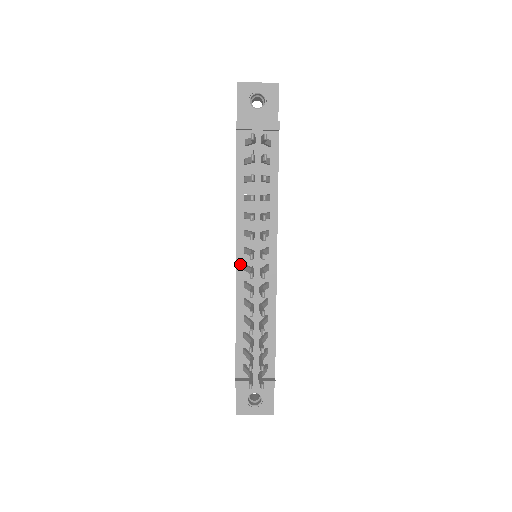
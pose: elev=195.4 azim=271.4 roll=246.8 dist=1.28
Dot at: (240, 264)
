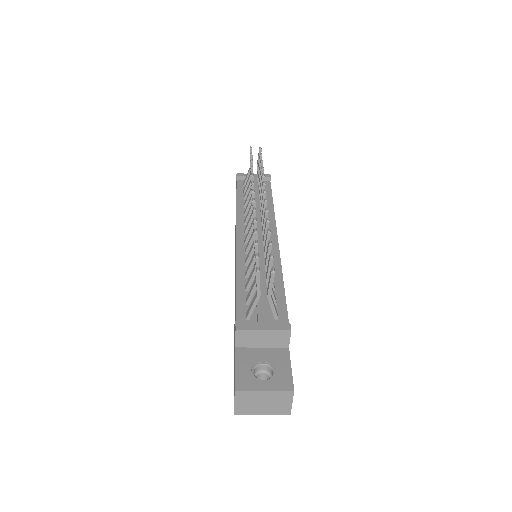
Dot at: (240, 240)
